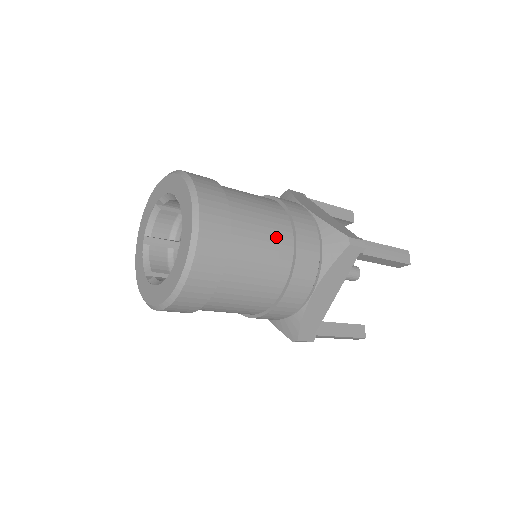
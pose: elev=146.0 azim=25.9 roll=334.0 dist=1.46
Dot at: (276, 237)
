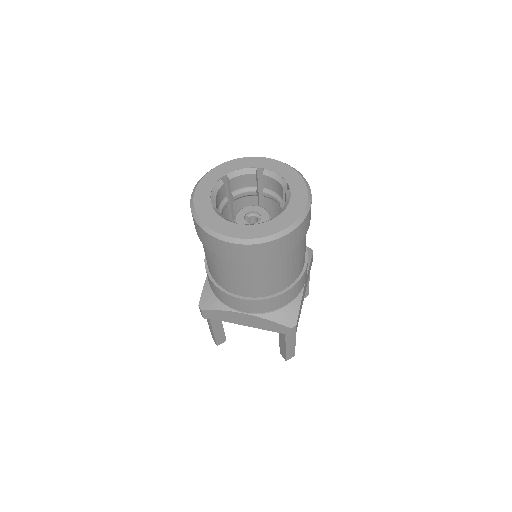
Dot at: occluded
